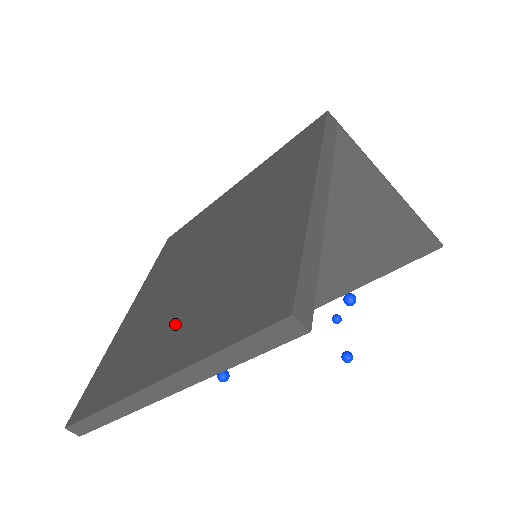
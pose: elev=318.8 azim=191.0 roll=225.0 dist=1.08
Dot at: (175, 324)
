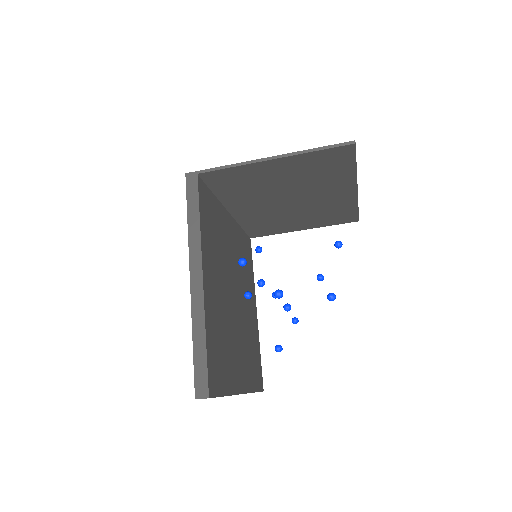
Dot at: occluded
